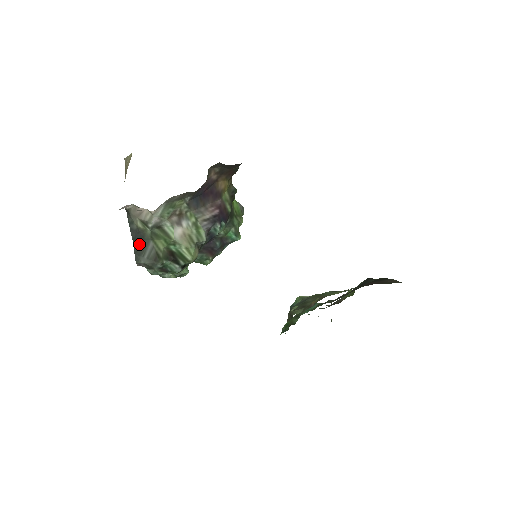
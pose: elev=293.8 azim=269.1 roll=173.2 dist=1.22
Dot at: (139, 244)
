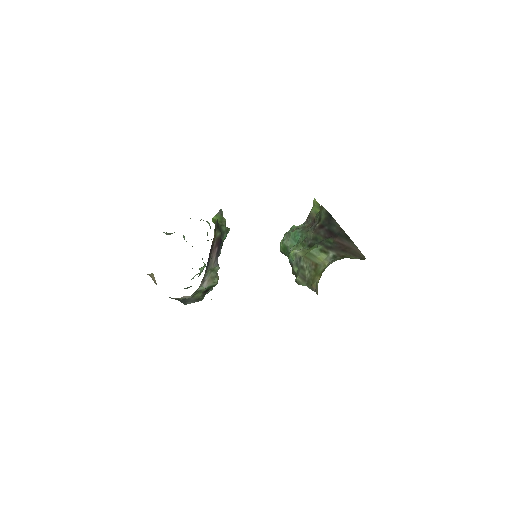
Dot at: (183, 300)
